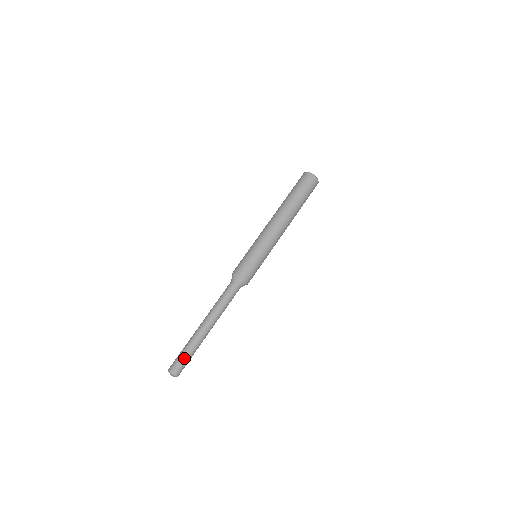
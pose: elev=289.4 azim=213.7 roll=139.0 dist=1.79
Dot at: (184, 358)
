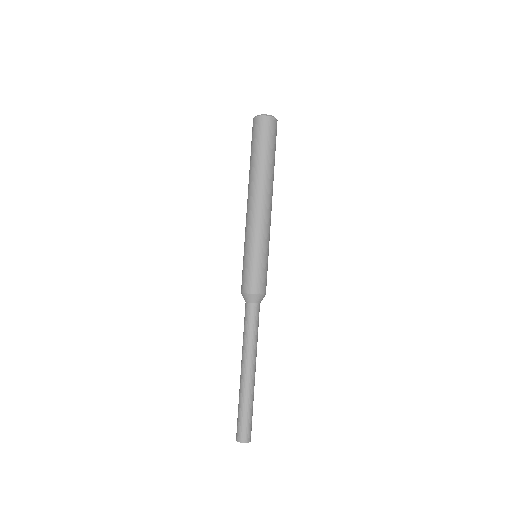
Dot at: (246, 419)
